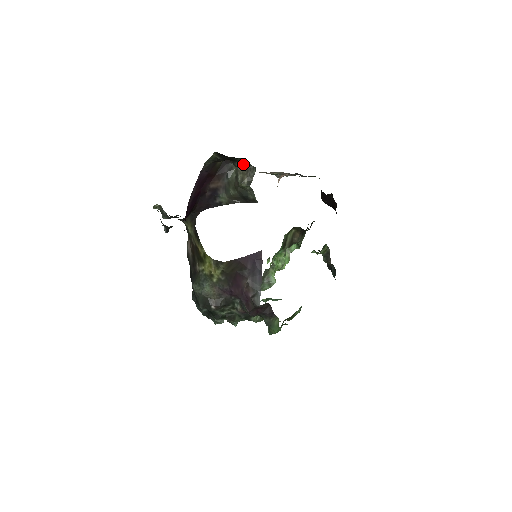
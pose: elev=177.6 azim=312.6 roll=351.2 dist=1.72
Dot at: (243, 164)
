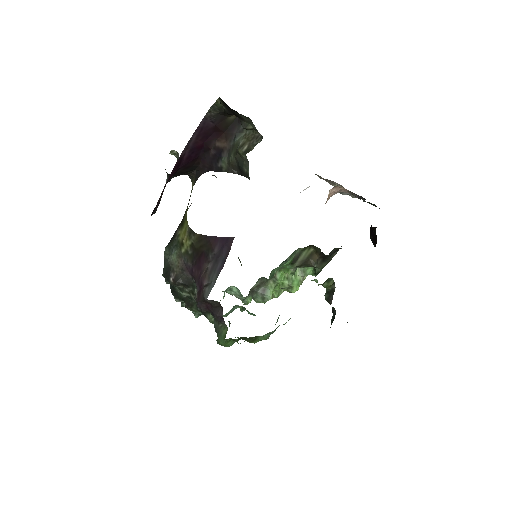
Dot at: (252, 128)
